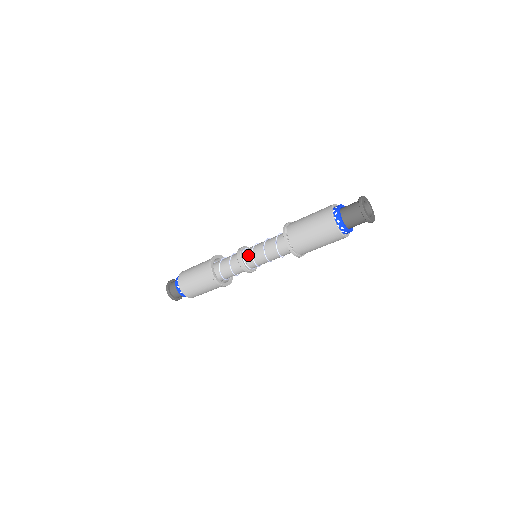
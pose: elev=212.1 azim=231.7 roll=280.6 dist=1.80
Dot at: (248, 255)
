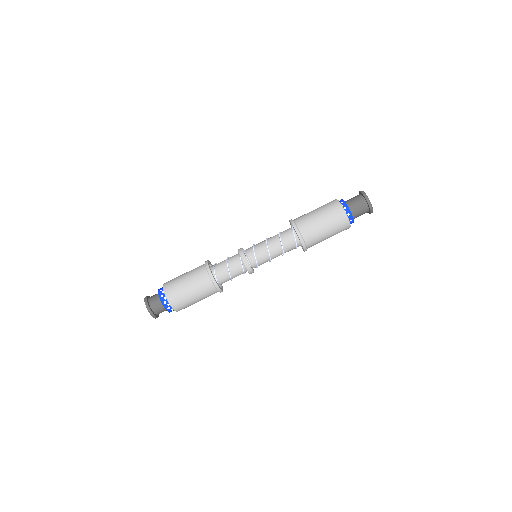
Dot at: occluded
